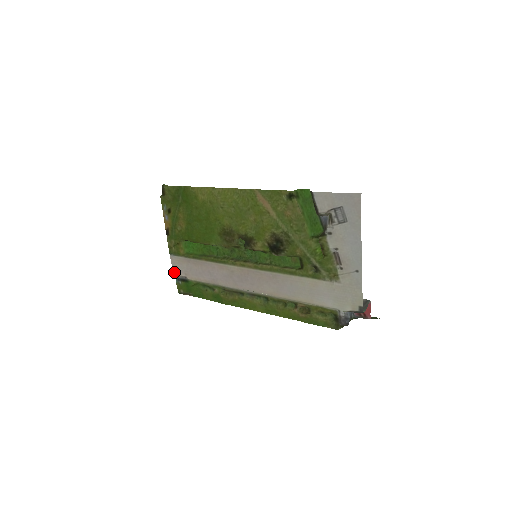
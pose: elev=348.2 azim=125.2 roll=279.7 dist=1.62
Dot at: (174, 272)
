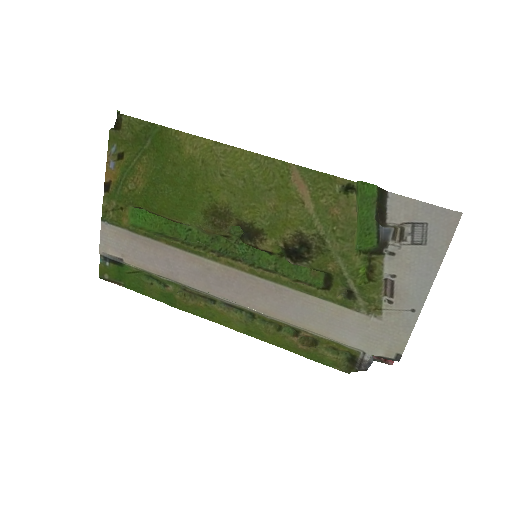
Dot at: (101, 247)
